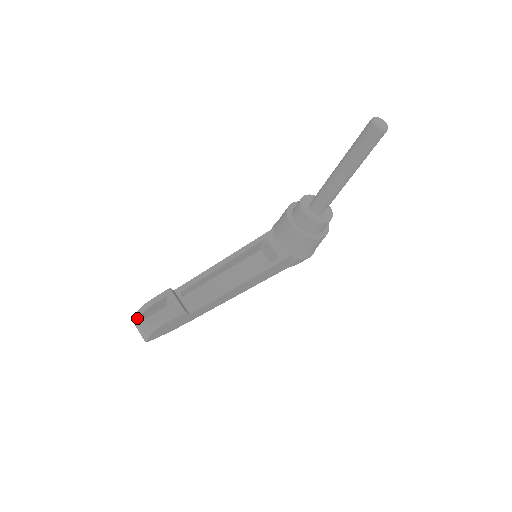
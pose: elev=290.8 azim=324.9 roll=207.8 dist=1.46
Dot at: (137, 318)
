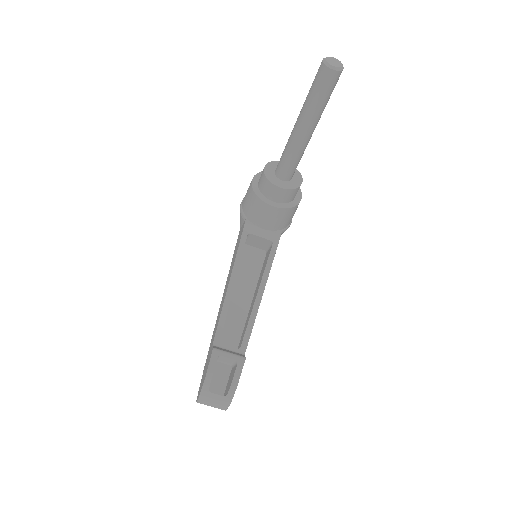
Dot at: (205, 398)
